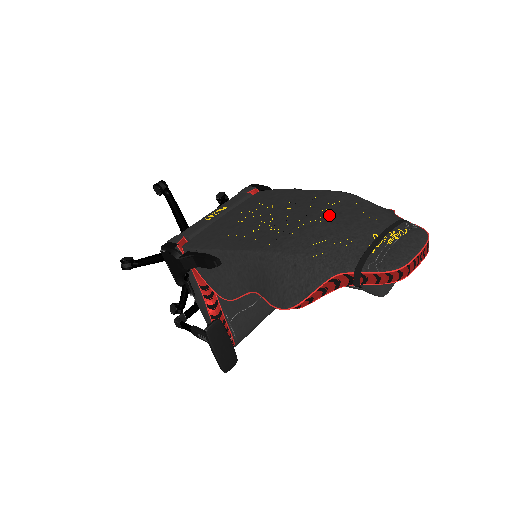
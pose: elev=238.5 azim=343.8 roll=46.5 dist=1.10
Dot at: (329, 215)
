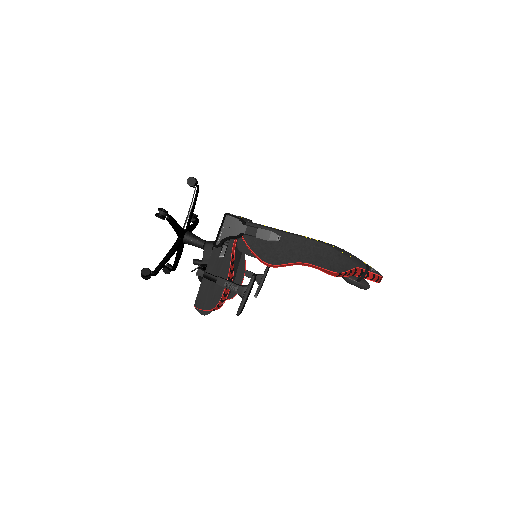
Dot at: occluded
